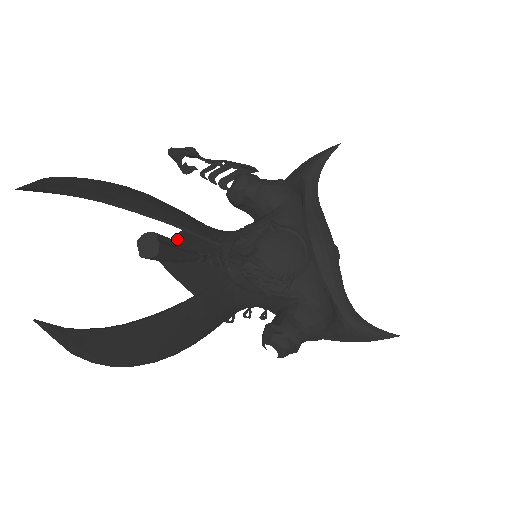
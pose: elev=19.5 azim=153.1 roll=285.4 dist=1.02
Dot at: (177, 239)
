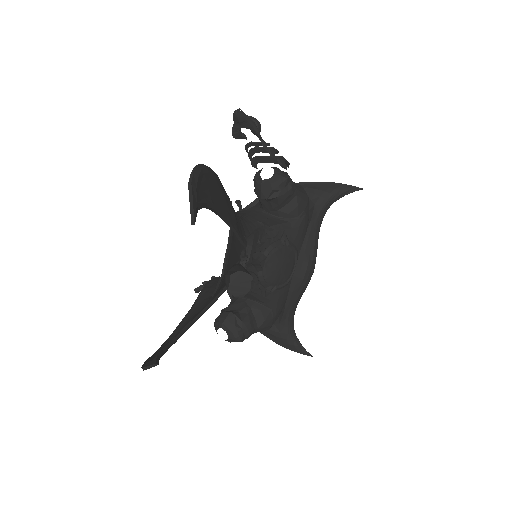
Dot at: (231, 246)
